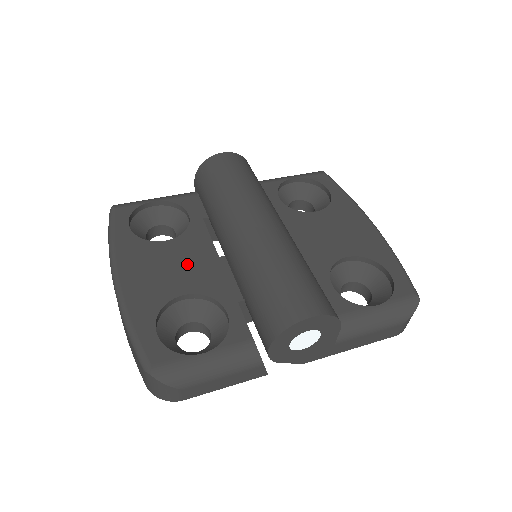
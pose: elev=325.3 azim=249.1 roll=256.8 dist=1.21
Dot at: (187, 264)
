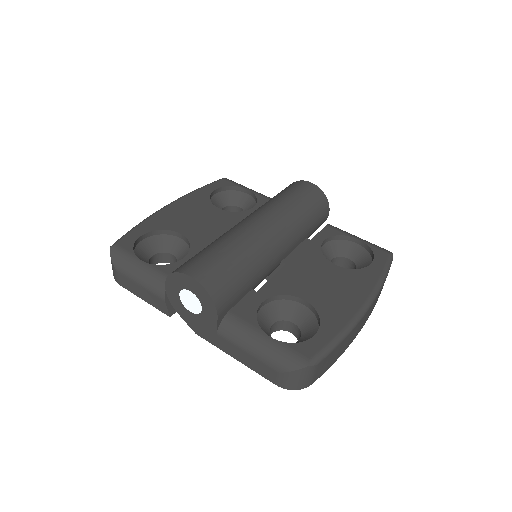
Dot at: (208, 224)
